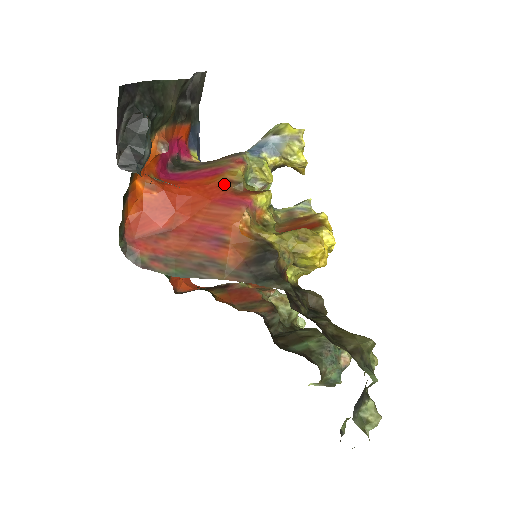
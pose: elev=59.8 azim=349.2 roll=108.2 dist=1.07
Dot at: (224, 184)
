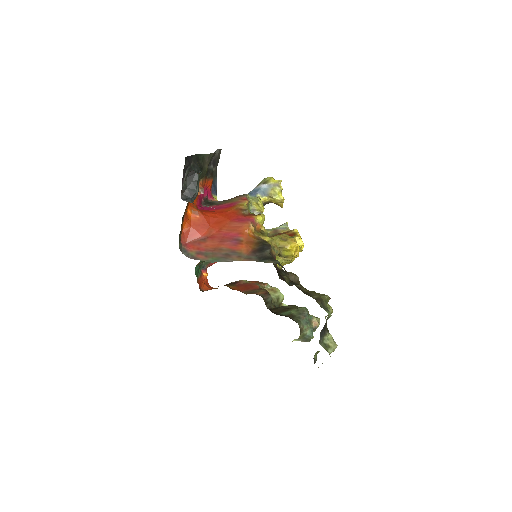
Dot at: (237, 211)
